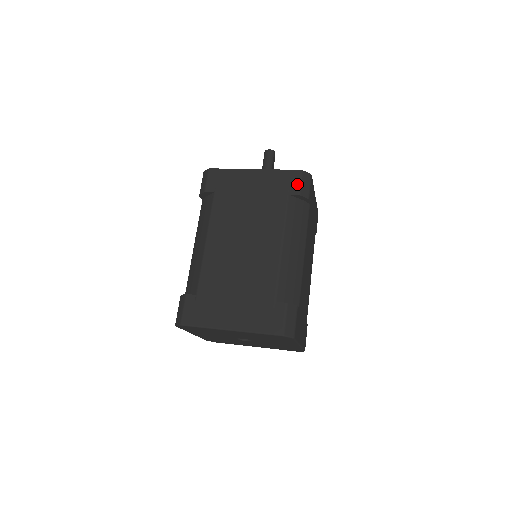
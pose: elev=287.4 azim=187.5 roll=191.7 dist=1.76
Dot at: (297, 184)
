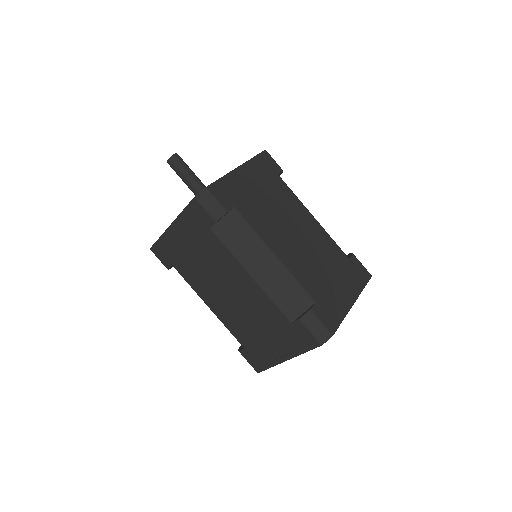
Dot at: (274, 163)
